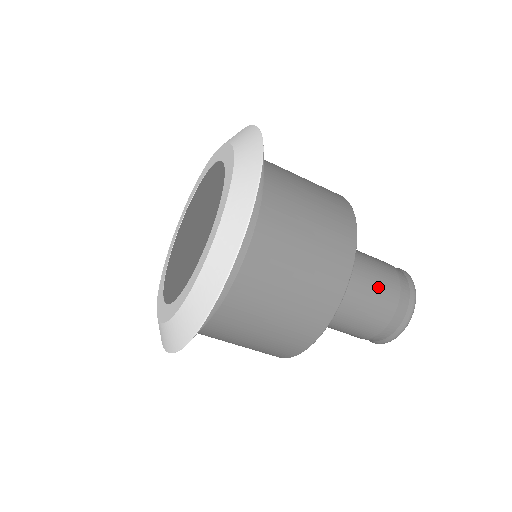
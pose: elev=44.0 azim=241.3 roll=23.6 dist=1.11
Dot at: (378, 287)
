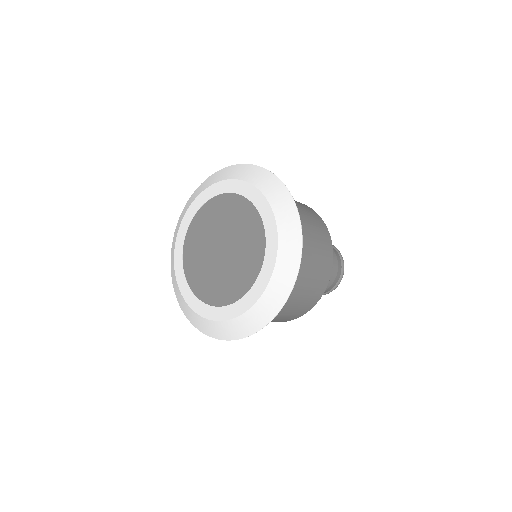
Dot at: occluded
